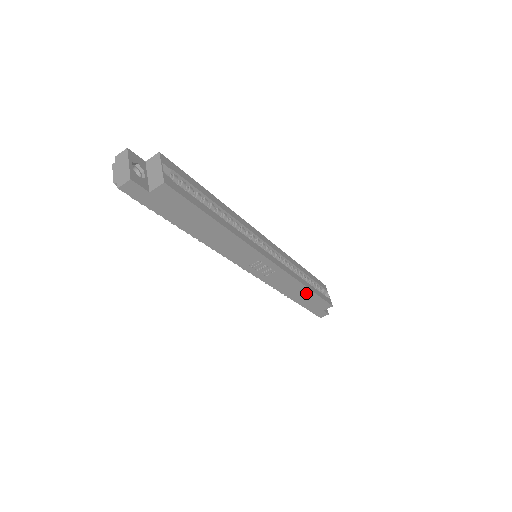
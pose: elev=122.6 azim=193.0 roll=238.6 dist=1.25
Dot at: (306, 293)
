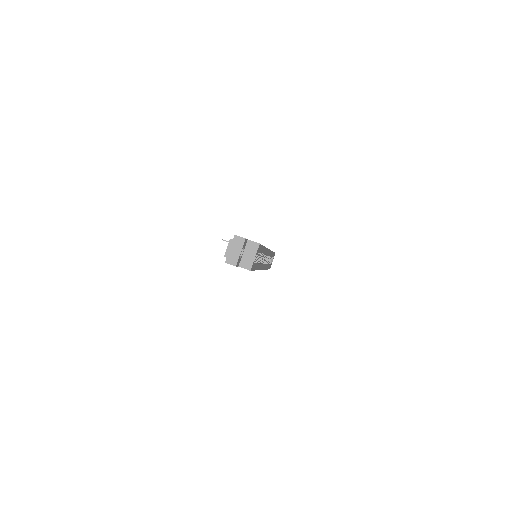
Dot at: occluded
